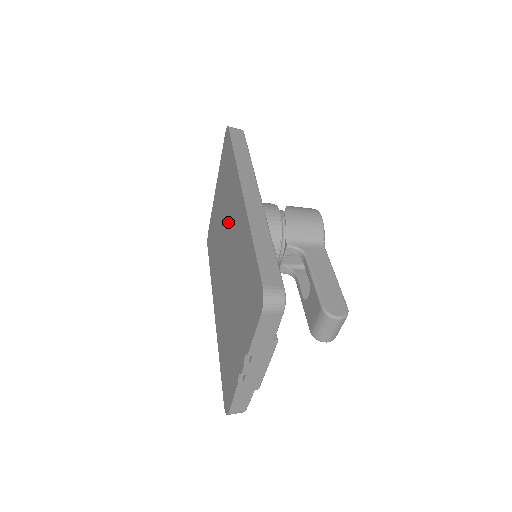
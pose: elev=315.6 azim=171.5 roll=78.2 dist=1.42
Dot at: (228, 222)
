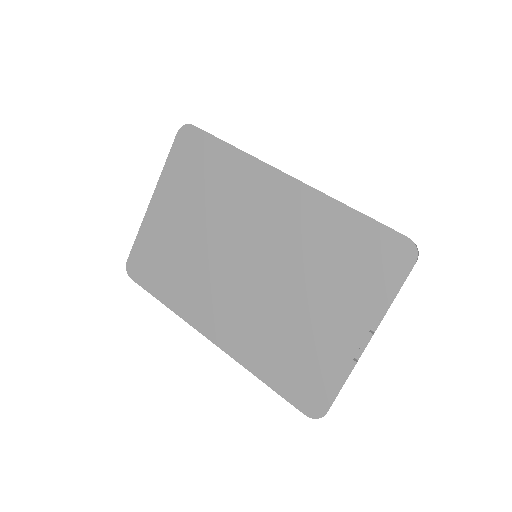
Dot at: (237, 220)
